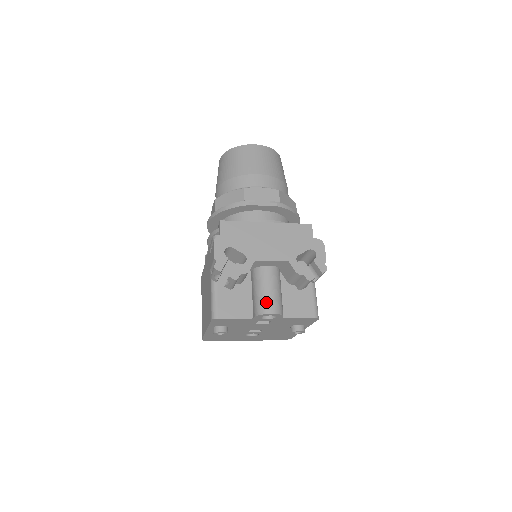
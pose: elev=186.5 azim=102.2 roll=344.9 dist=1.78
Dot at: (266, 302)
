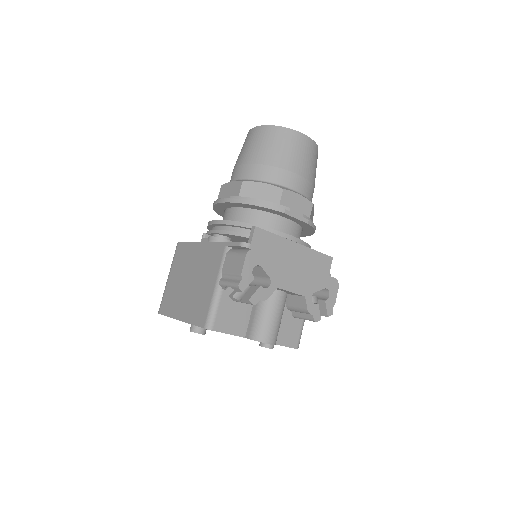
Dot at: (268, 330)
